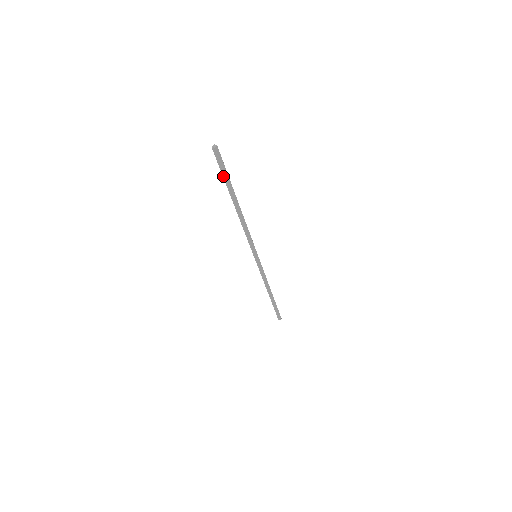
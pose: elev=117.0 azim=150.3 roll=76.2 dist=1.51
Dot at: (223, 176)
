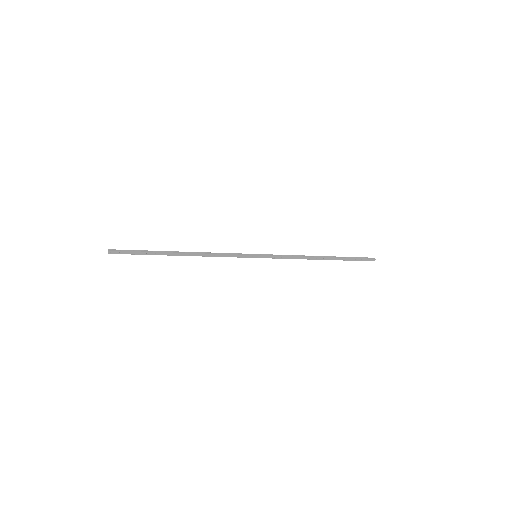
Dot at: (141, 253)
